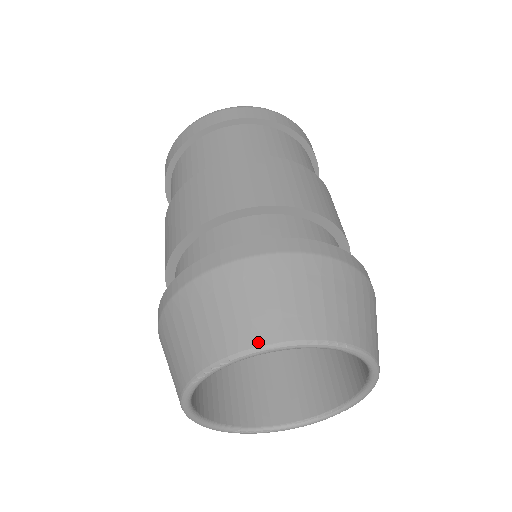
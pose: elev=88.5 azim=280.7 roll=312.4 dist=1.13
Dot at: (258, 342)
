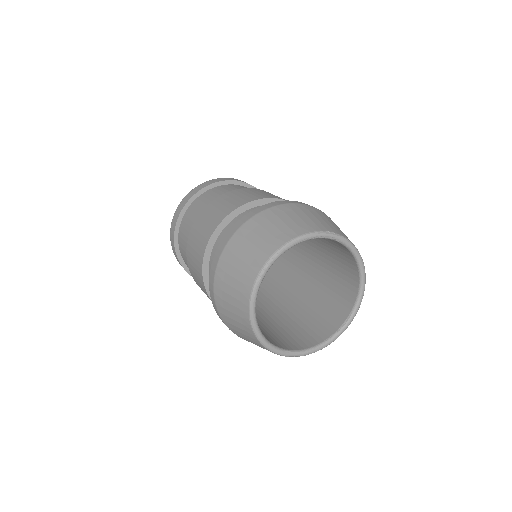
Dot at: (290, 238)
